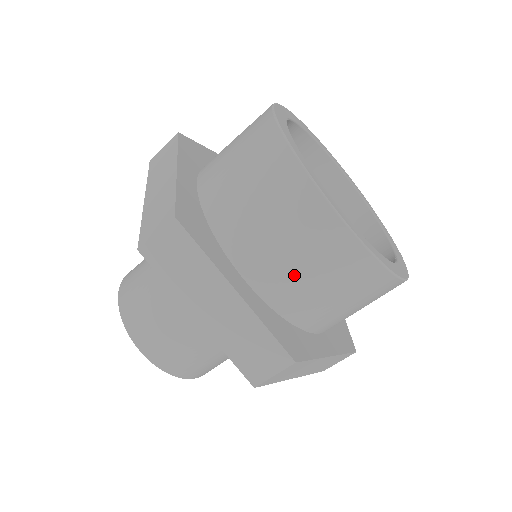
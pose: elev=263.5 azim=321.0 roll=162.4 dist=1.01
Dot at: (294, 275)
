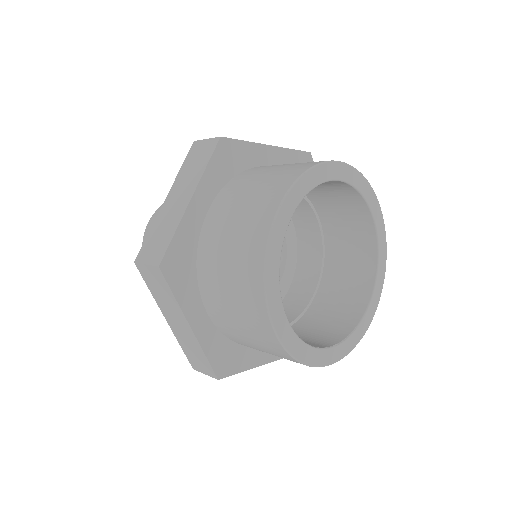
Dot at: (239, 334)
